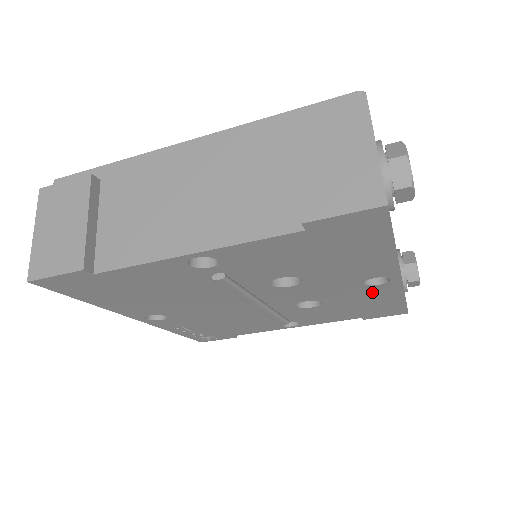
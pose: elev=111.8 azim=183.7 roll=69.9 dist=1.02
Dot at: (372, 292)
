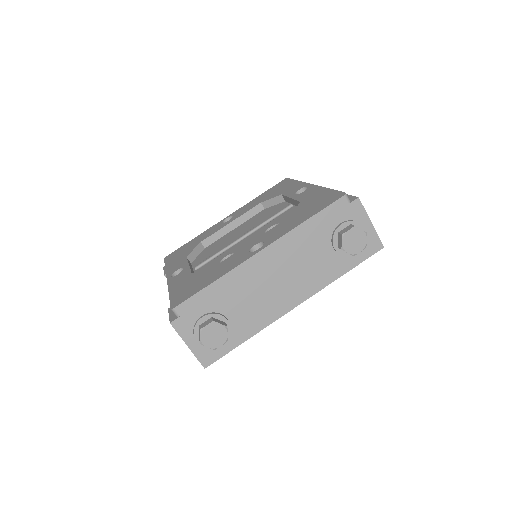
Dot at: occluded
